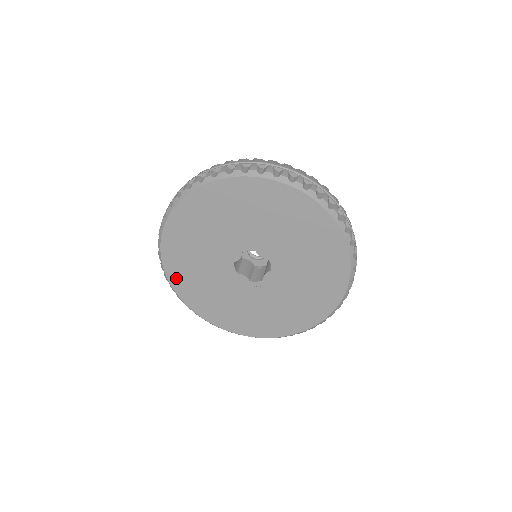
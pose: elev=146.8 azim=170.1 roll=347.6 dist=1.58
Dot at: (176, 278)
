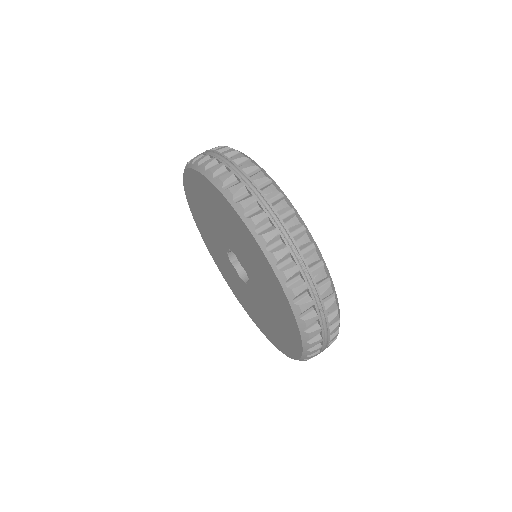
Dot at: (201, 231)
